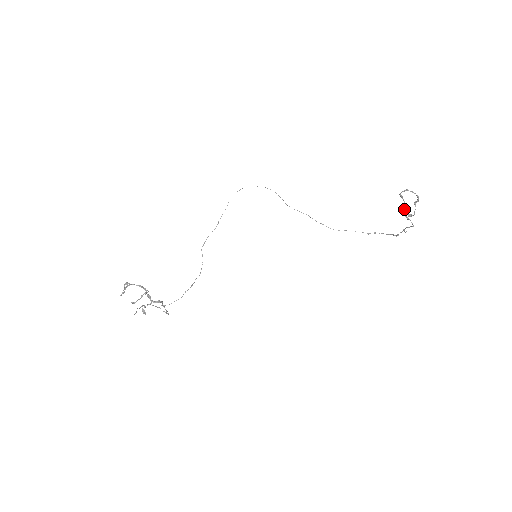
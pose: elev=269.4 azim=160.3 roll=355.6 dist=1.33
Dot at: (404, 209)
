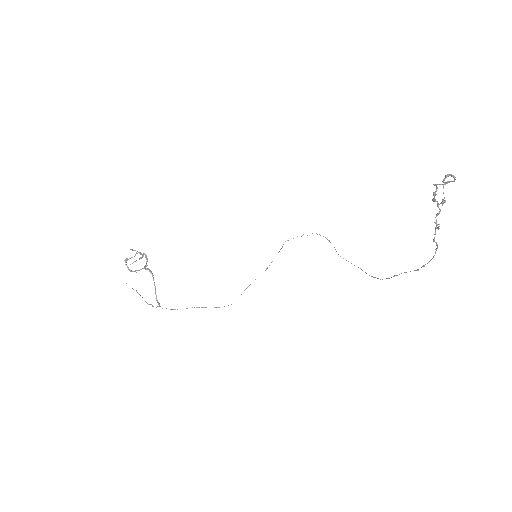
Dot at: (434, 194)
